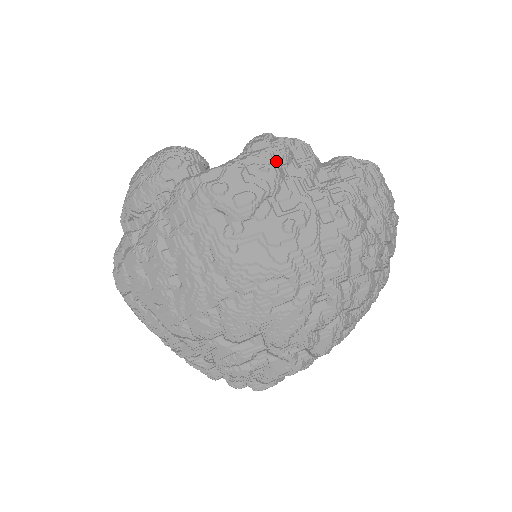
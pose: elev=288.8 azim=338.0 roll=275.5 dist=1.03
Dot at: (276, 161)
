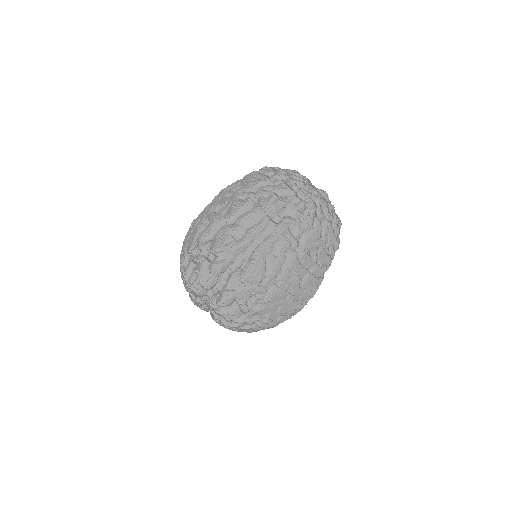
Dot at: occluded
